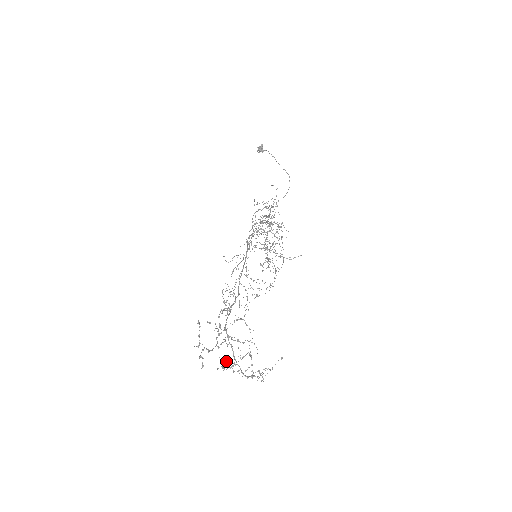
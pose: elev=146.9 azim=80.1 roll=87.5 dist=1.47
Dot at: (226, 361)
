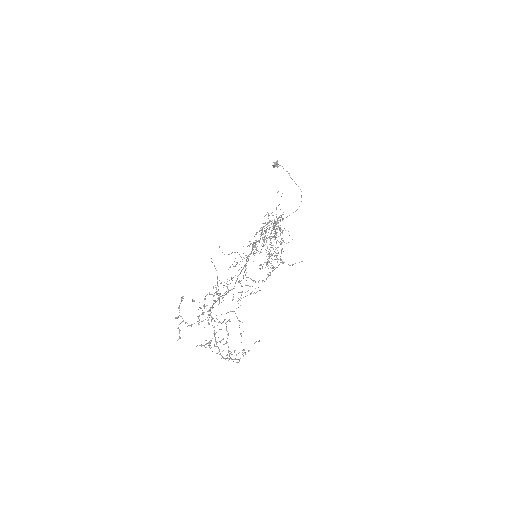
Dot at: (207, 343)
